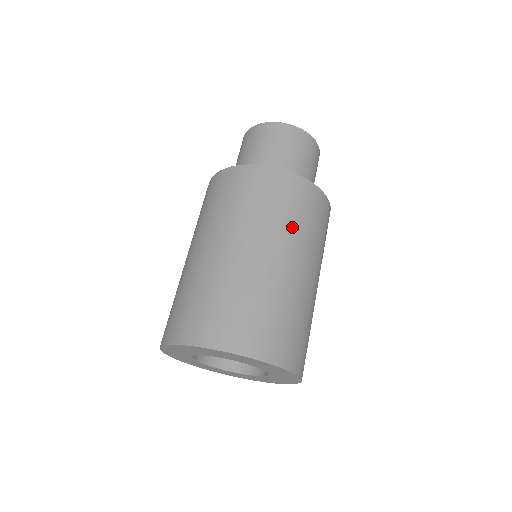
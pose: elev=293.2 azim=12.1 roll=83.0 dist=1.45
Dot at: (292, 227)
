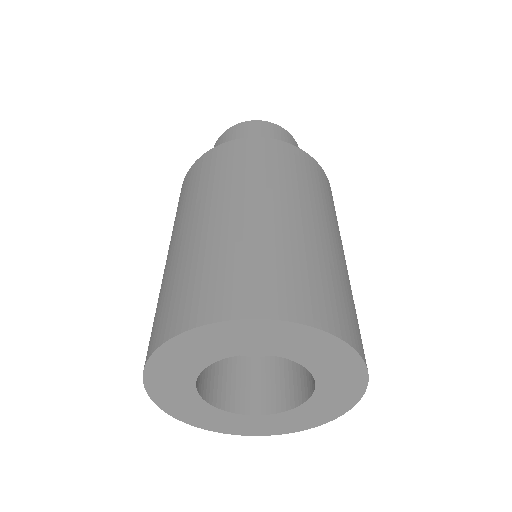
Dot at: occluded
